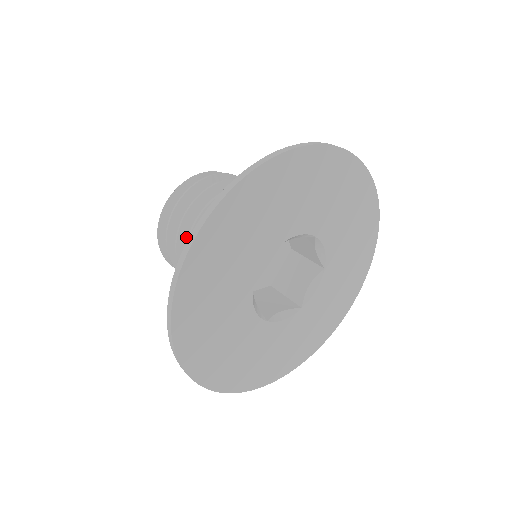
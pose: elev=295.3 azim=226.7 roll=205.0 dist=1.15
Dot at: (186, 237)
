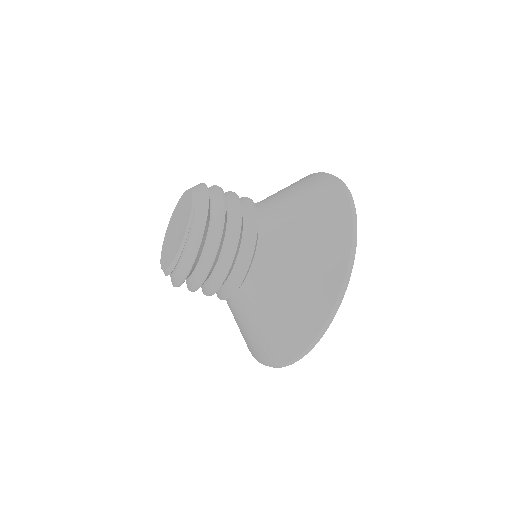
Dot at: (239, 245)
